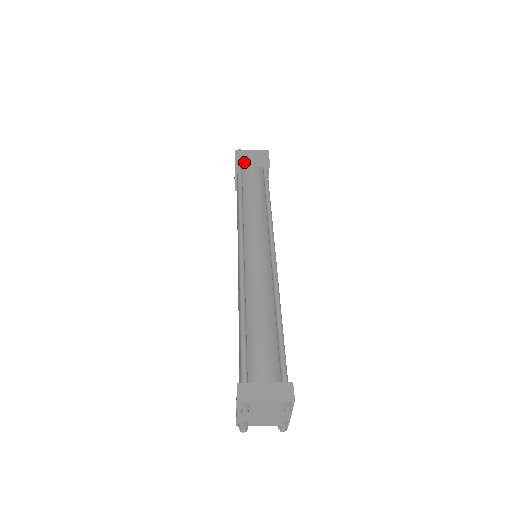
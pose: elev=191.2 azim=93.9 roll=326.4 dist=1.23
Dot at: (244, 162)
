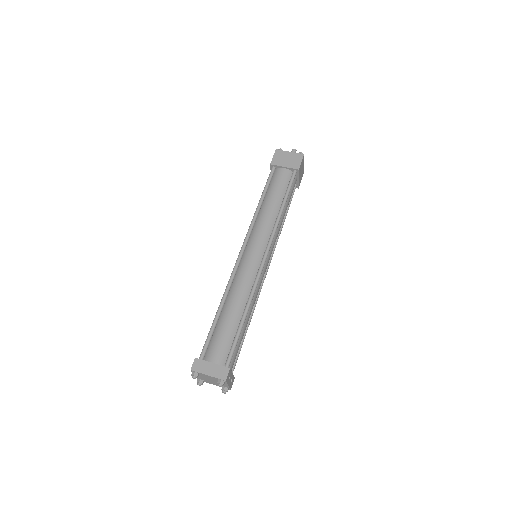
Dot at: (277, 165)
